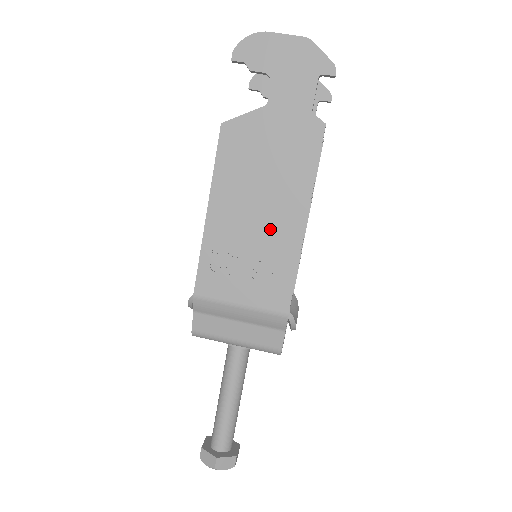
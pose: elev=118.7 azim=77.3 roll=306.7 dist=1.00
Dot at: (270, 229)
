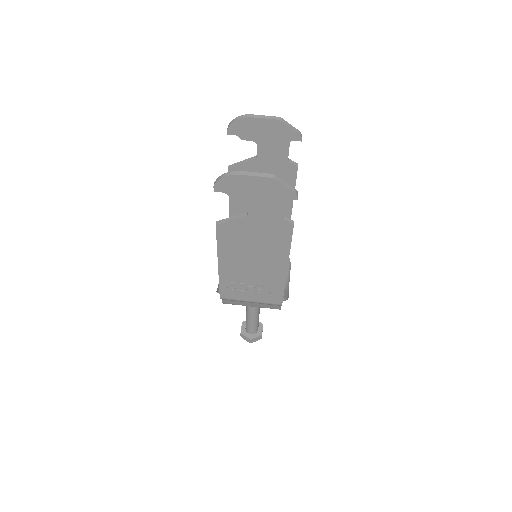
Dot at: (263, 272)
